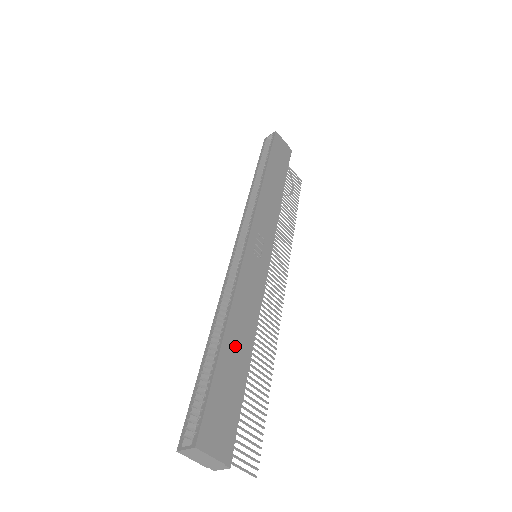
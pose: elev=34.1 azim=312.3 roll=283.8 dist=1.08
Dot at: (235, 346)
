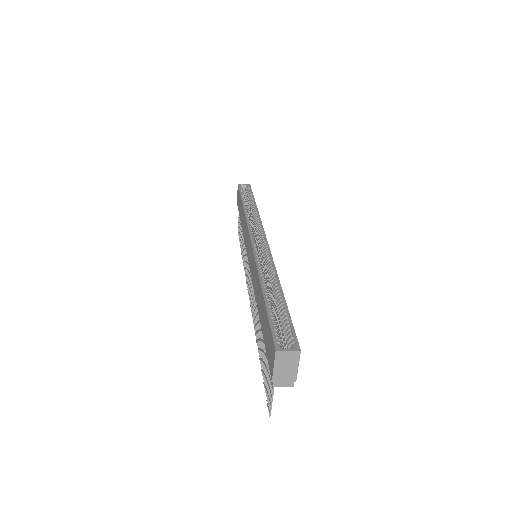
Dot at: occluded
